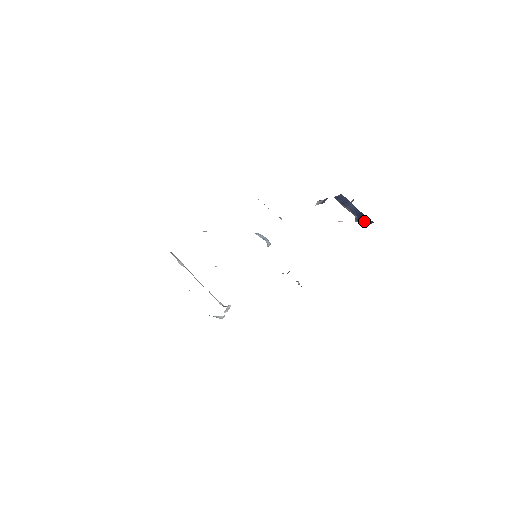
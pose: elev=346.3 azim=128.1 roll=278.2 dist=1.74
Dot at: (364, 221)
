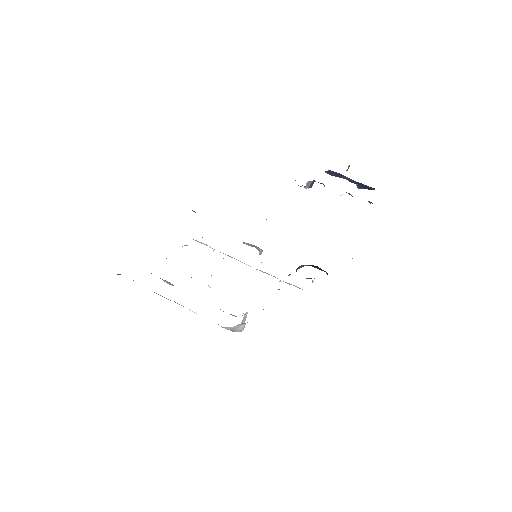
Dot at: (367, 187)
